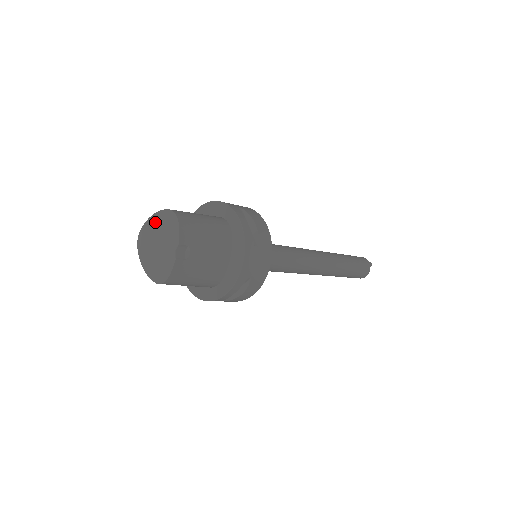
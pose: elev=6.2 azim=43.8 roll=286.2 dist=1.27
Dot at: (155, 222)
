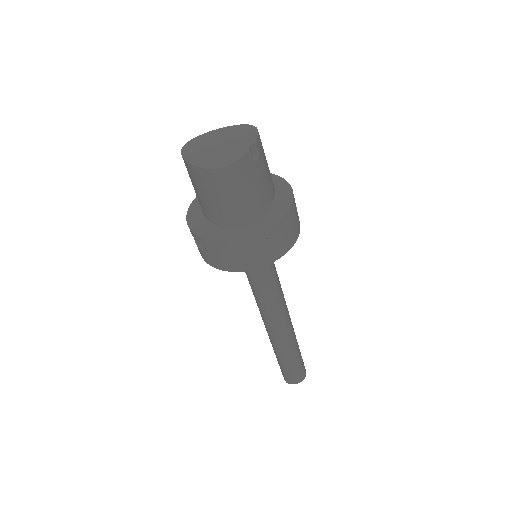
Dot at: (218, 133)
